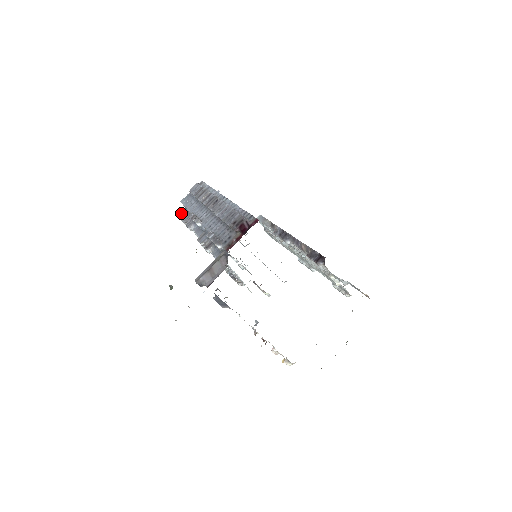
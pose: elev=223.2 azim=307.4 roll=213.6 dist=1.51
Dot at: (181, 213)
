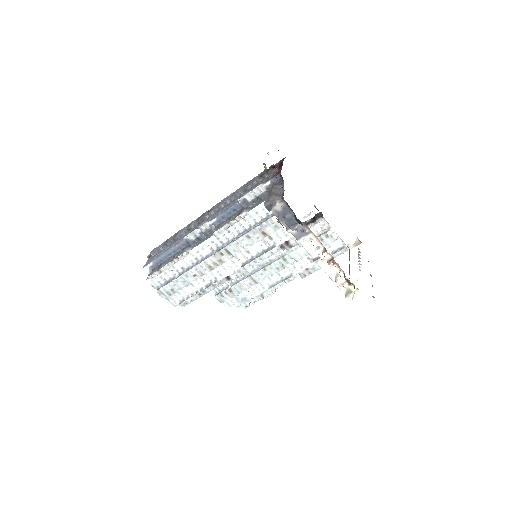
Dot at: (151, 273)
